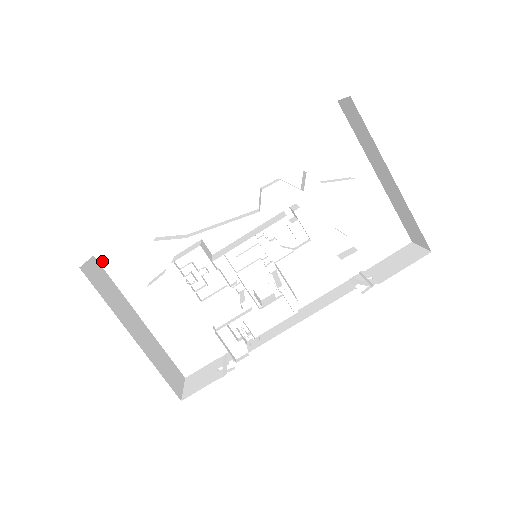
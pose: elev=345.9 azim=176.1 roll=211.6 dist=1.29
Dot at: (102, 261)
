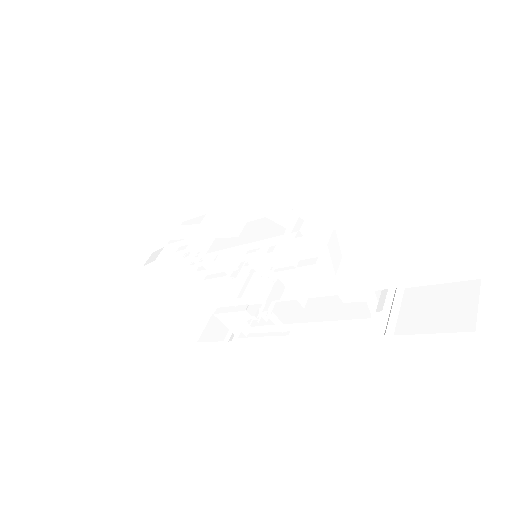
Dot at: (119, 210)
